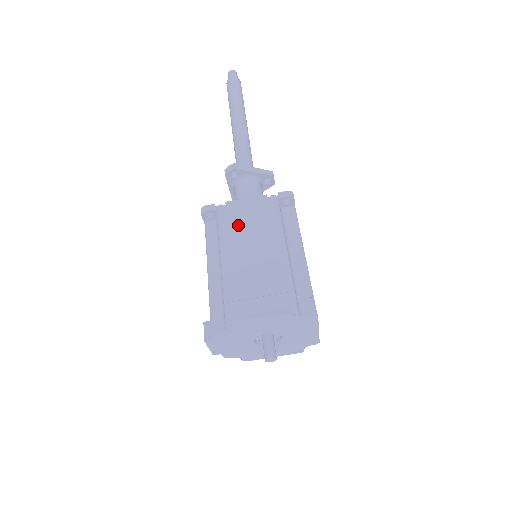
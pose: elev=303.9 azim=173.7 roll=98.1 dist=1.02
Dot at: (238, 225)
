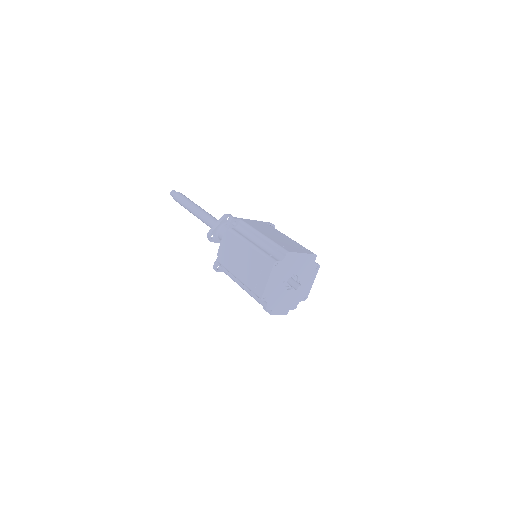
Dot at: (228, 258)
